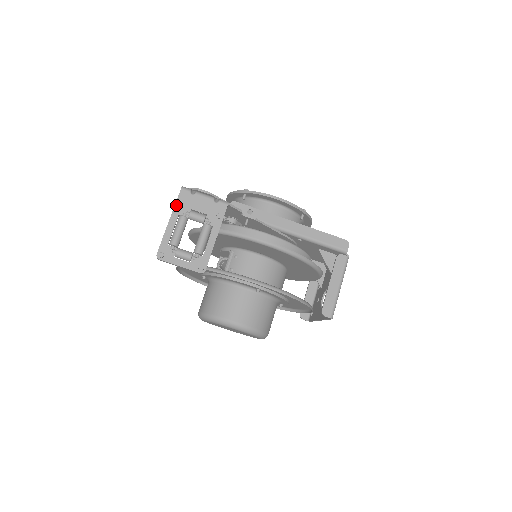
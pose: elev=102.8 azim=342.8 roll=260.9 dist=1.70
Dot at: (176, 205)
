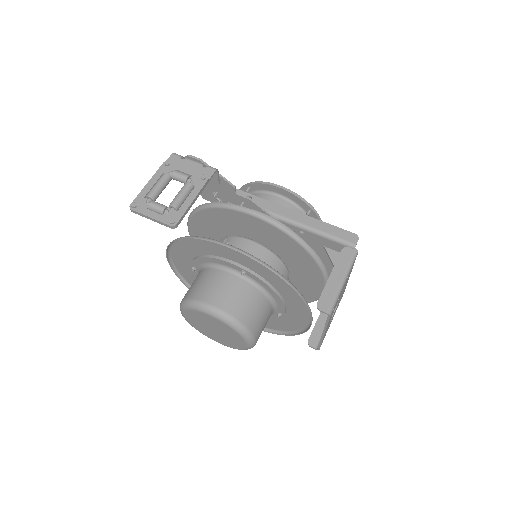
Dot at: (162, 165)
